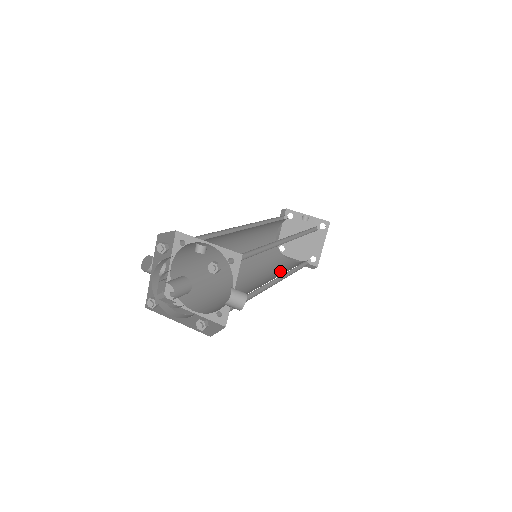
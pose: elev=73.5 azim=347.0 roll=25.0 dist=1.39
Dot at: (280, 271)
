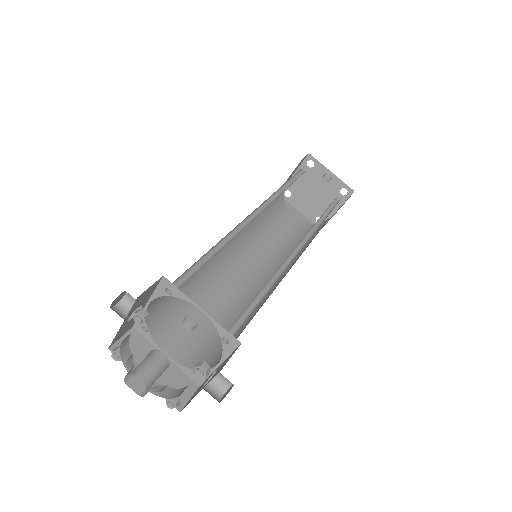
Dot at: (278, 247)
